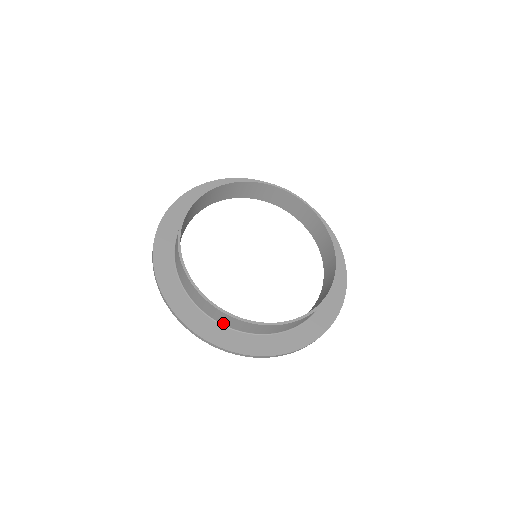
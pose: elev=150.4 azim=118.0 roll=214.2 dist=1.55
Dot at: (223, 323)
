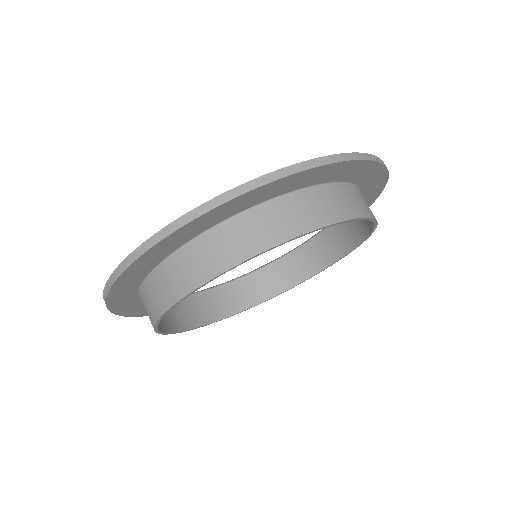
Dot at: (189, 304)
